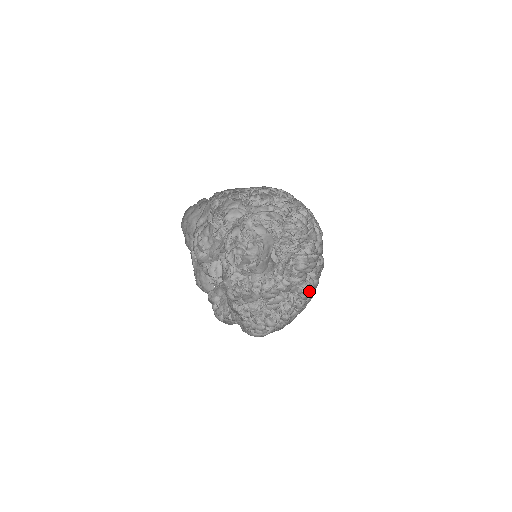
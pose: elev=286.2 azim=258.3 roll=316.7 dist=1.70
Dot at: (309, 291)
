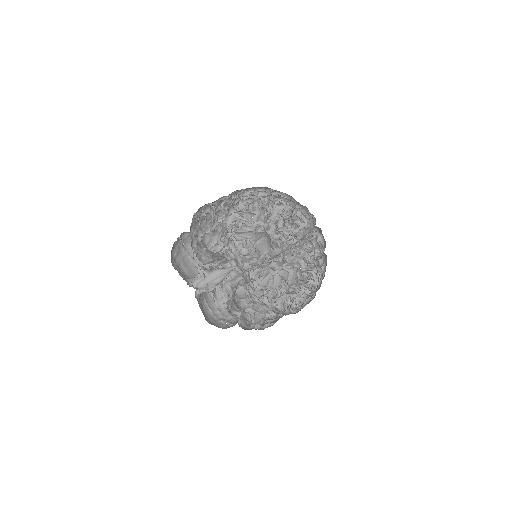
Dot at: occluded
